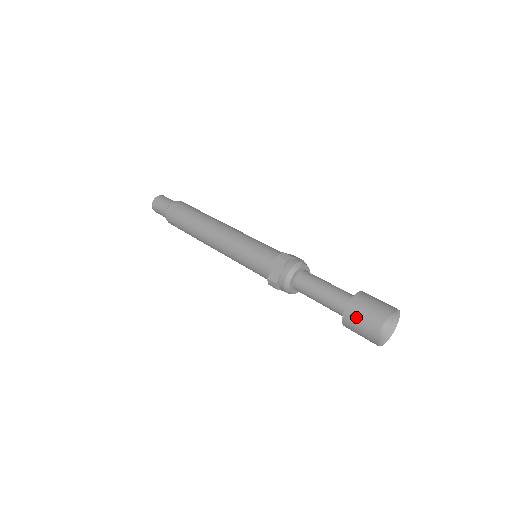
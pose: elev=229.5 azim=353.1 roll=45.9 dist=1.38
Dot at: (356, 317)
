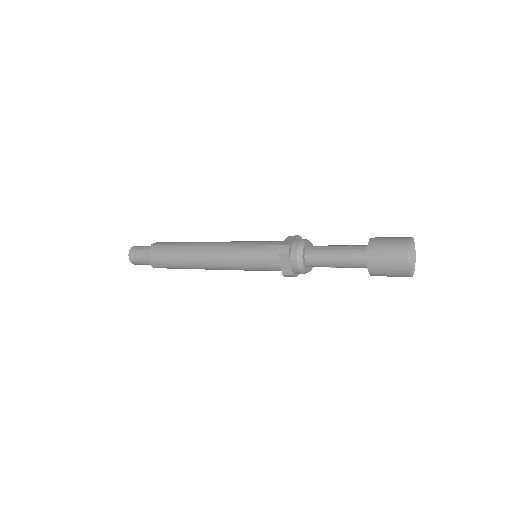
Dot at: (382, 240)
